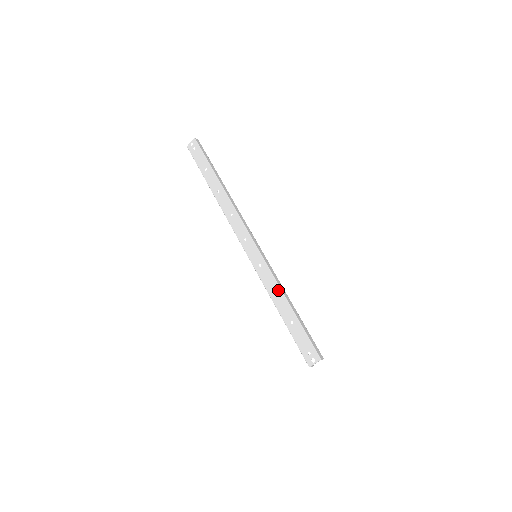
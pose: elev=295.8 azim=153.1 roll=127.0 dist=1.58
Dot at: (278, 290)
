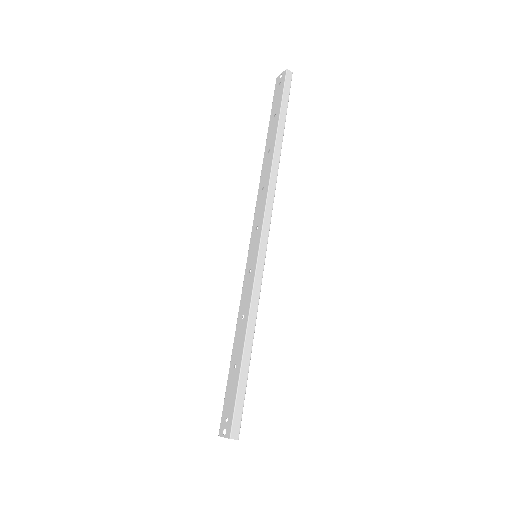
Dot at: (246, 315)
